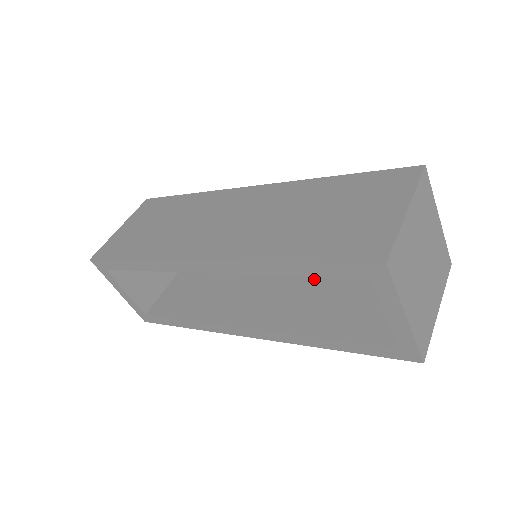
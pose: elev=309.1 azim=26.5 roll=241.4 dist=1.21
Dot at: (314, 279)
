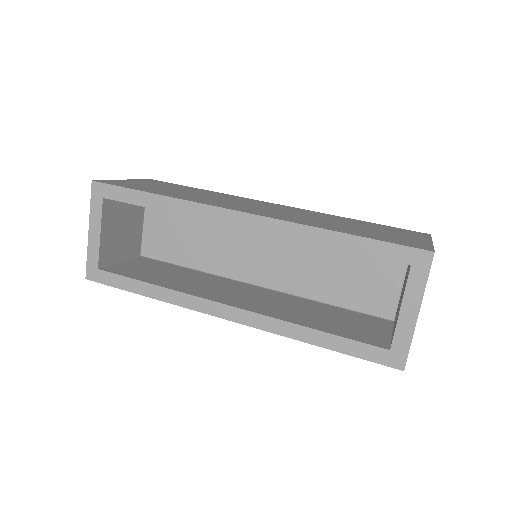
Dot at: (295, 299)
